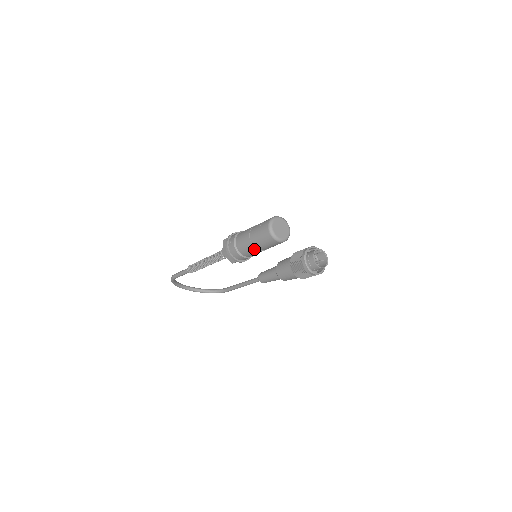
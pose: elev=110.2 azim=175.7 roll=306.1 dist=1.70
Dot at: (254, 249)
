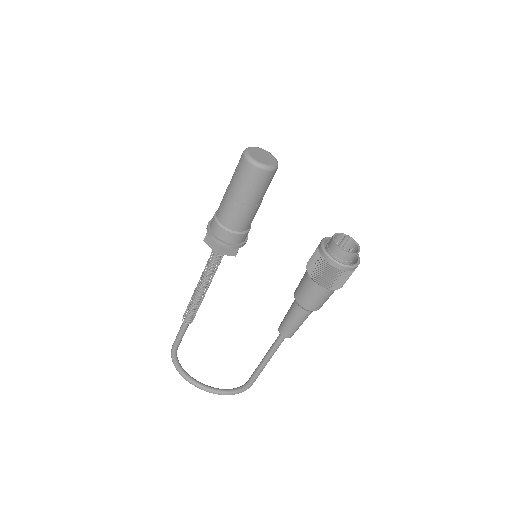
Dot at: (233, 203)
